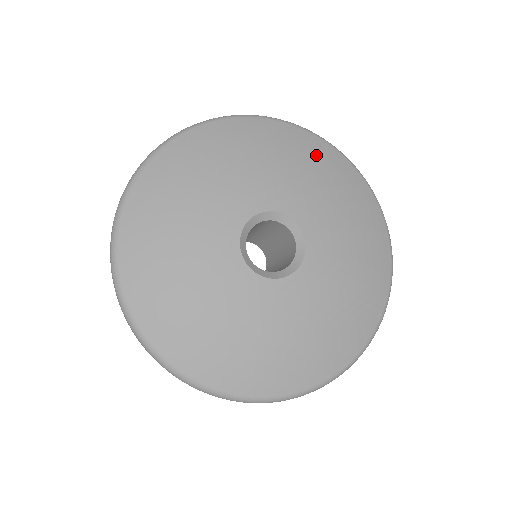
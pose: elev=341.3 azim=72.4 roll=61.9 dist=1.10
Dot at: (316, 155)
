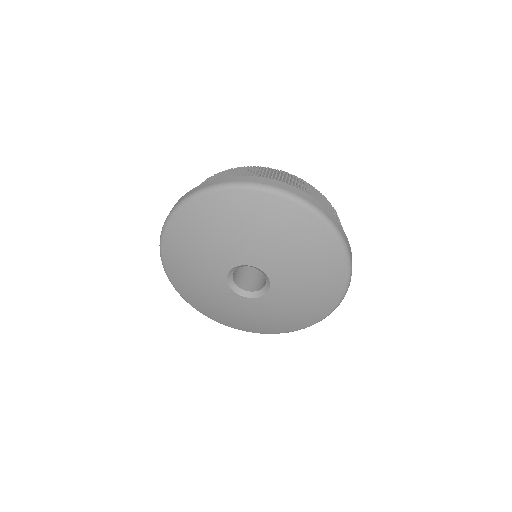
Dot at: (308, 237)
